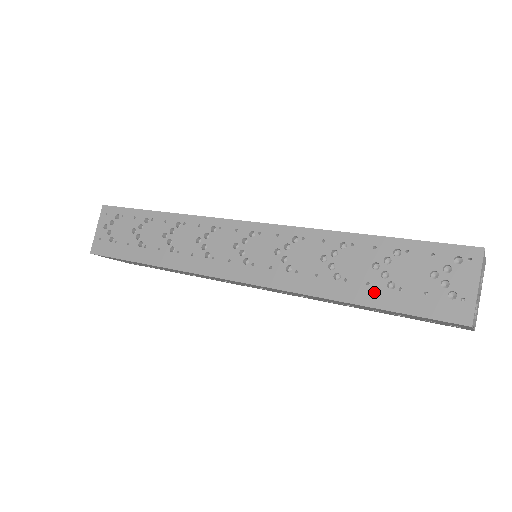
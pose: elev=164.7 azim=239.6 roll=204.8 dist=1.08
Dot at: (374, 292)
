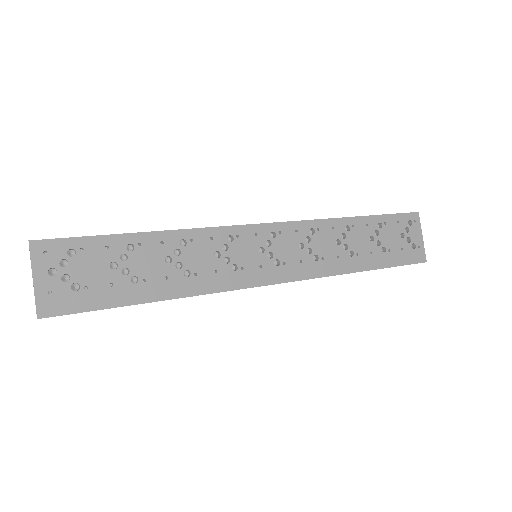
Dot at: (377, 258)
